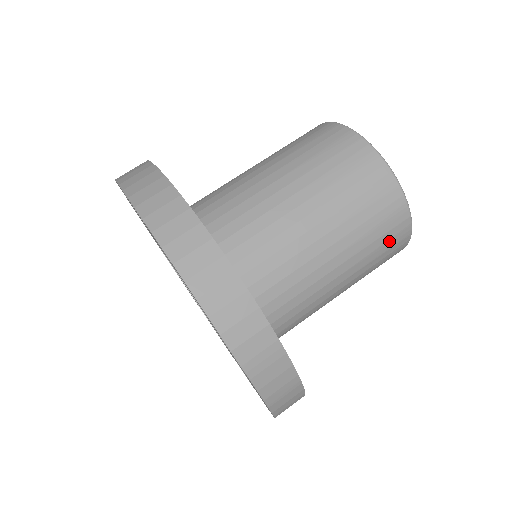
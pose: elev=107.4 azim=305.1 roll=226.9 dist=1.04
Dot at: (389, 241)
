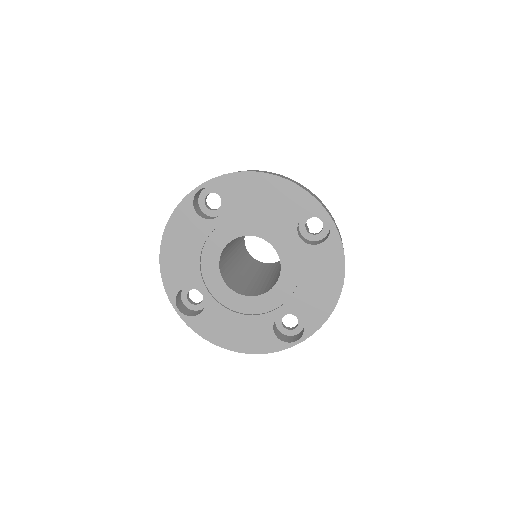
Dot at: occluded
